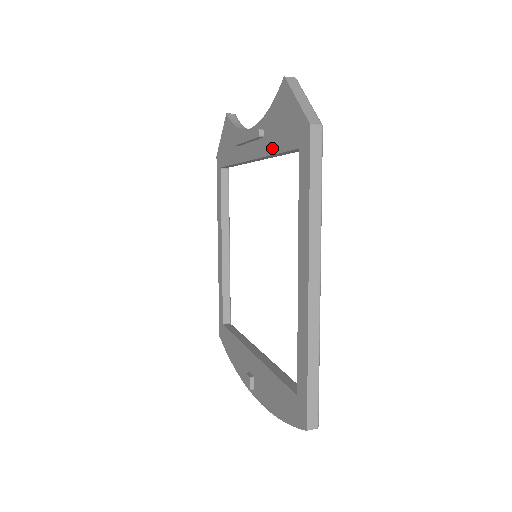
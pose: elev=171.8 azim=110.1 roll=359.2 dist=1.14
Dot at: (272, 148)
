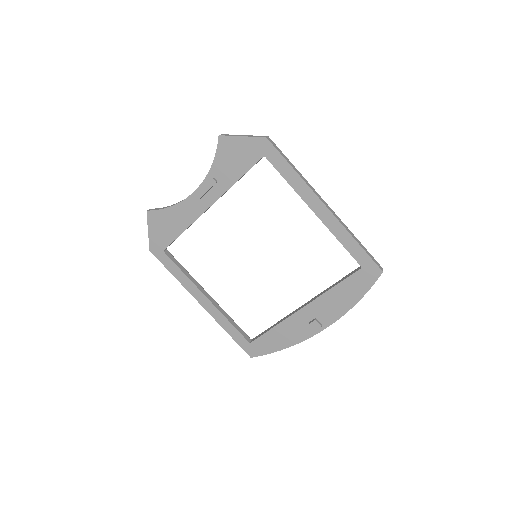
Dot at: (234, 179)
